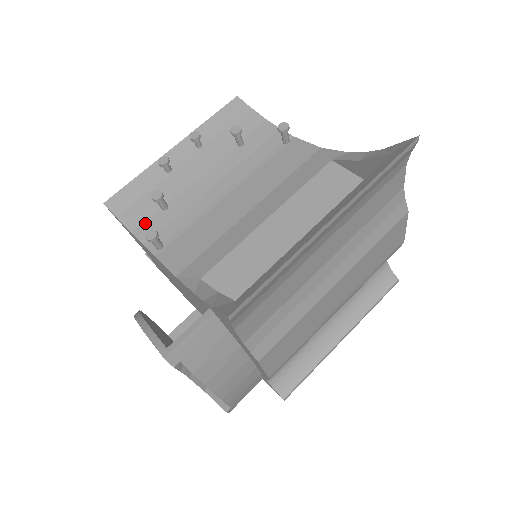
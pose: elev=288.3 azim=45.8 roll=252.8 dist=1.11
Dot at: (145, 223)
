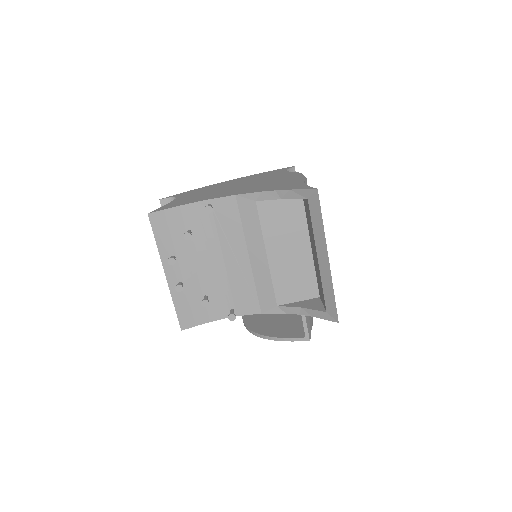
Dot at: (209, 312)
